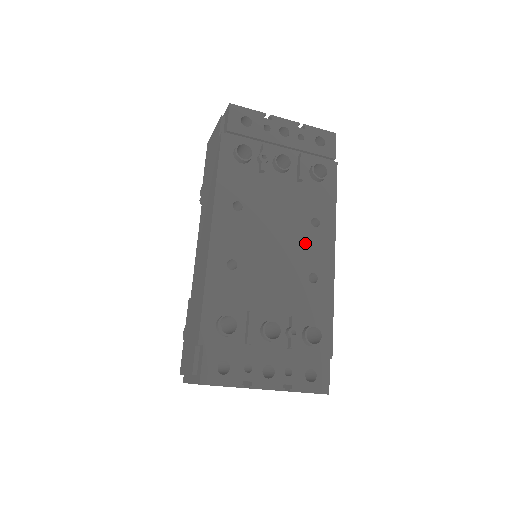
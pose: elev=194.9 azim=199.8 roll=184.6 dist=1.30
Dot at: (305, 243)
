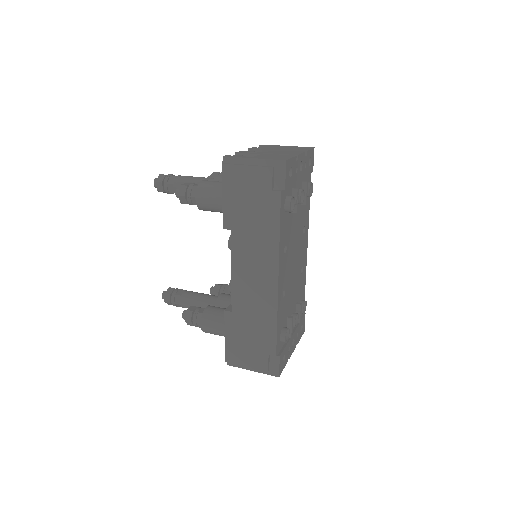
Dot at: (301, 249)
